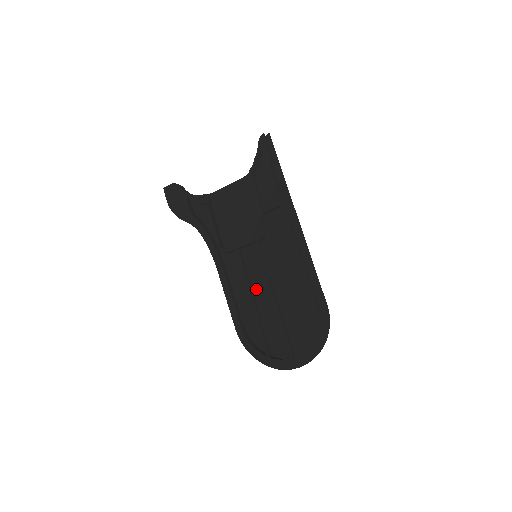
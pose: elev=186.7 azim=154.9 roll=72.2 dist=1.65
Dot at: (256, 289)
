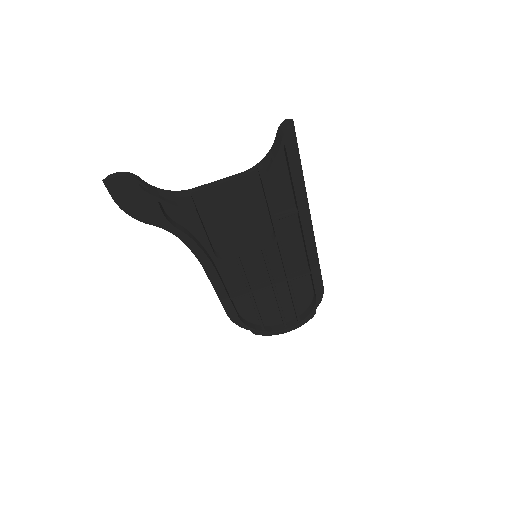
Dot at: (253, 283)
